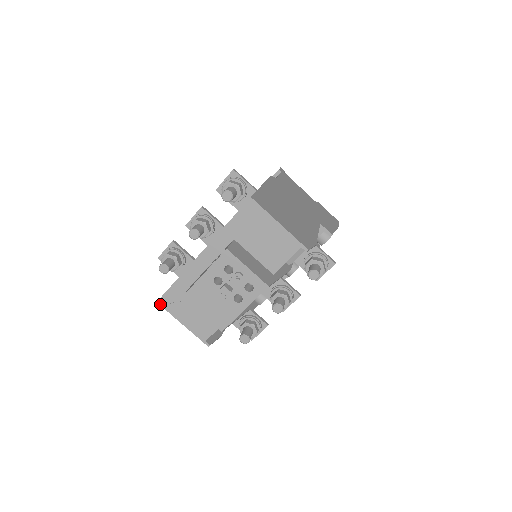
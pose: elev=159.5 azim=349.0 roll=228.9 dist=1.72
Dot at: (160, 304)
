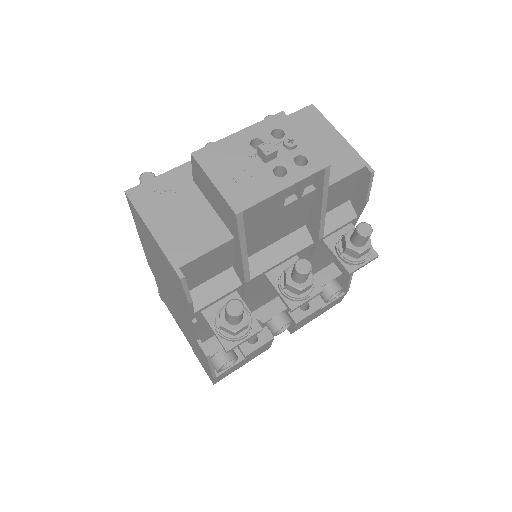
Dot at: (129, 195)
